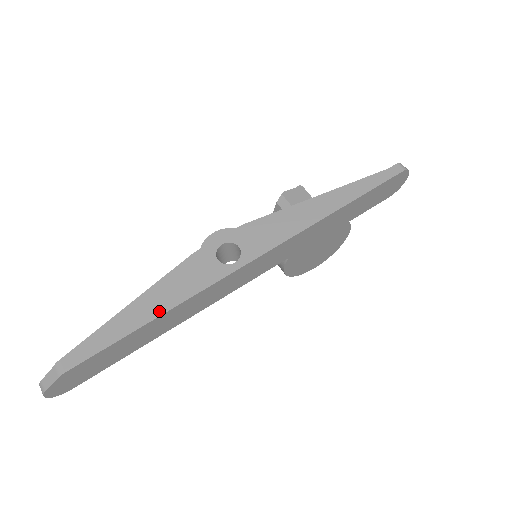
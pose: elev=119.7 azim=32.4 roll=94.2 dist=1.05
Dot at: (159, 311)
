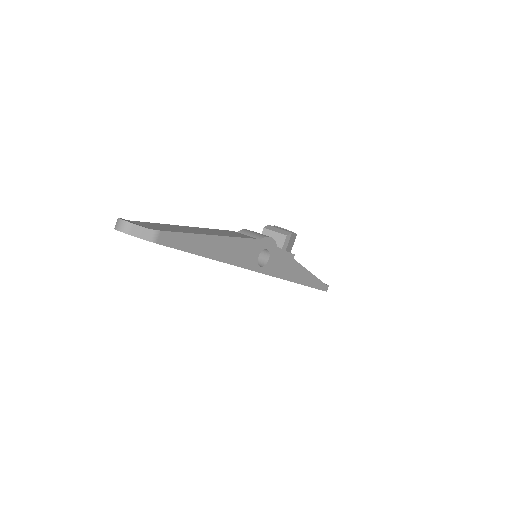
Dot at: (219, 257)
